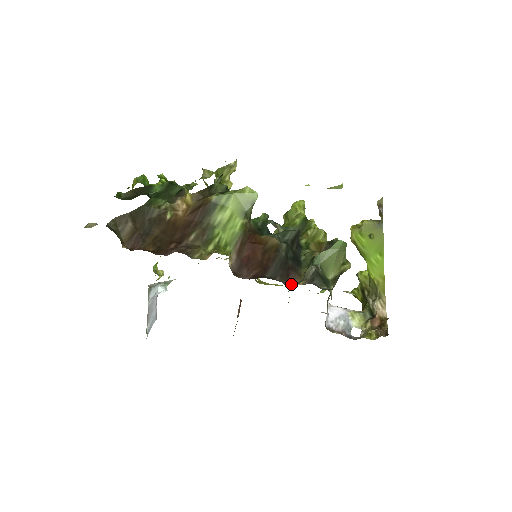
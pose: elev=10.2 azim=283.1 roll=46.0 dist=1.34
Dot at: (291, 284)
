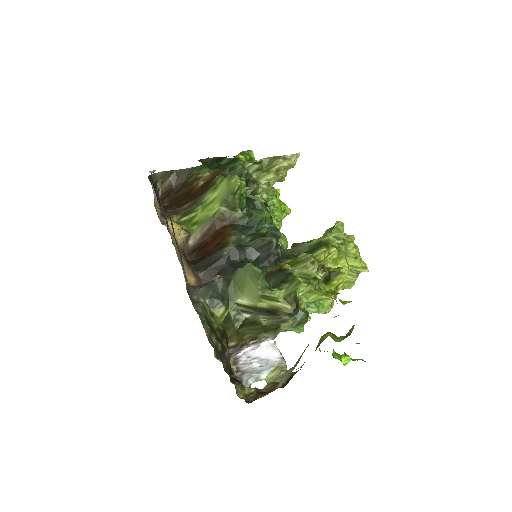
Dot at: occluded
